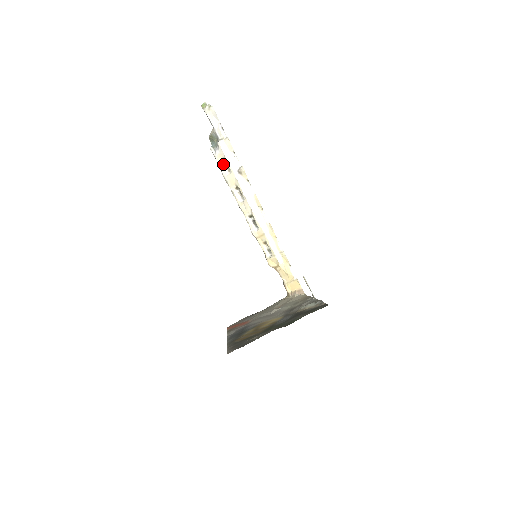
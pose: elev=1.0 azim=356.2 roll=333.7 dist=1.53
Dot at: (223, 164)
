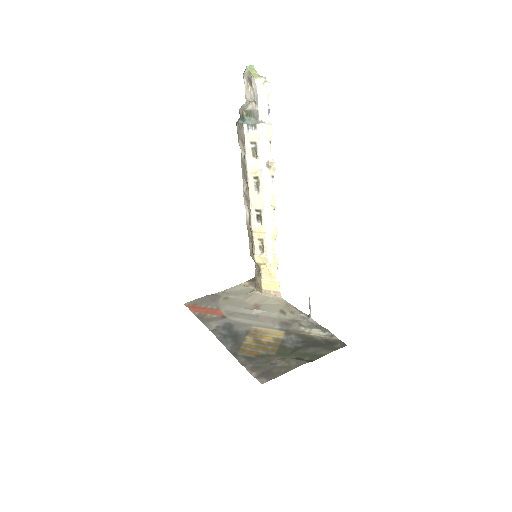
Dot at: (251, 147)
